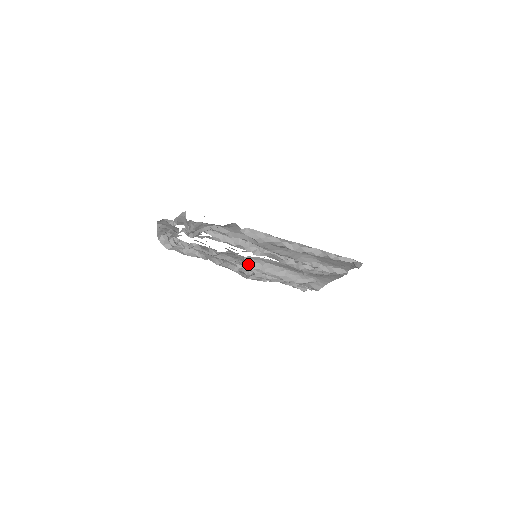
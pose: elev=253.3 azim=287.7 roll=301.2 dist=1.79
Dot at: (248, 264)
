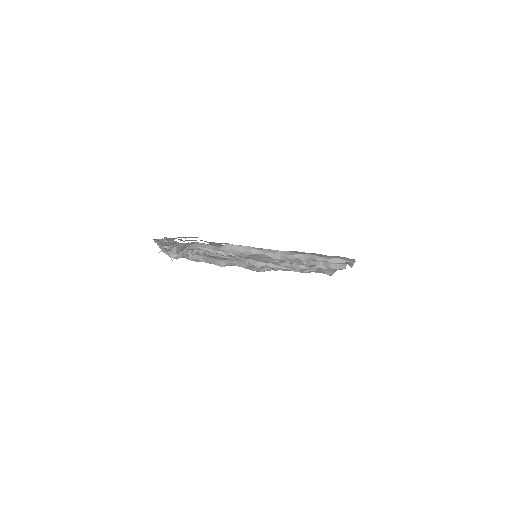
Dot at: occluded
